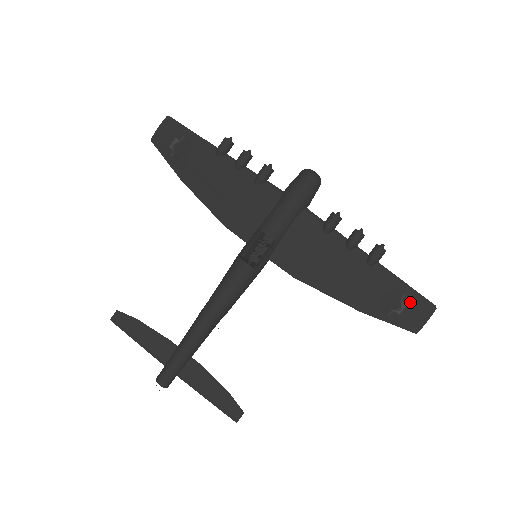
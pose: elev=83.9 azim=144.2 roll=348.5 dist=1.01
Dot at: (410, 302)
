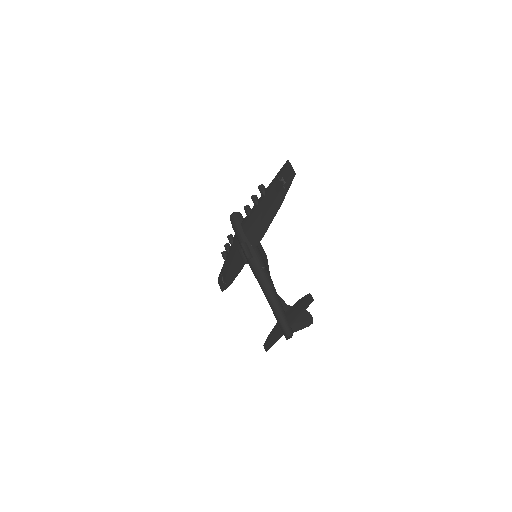
Dot at: (282, 175)
